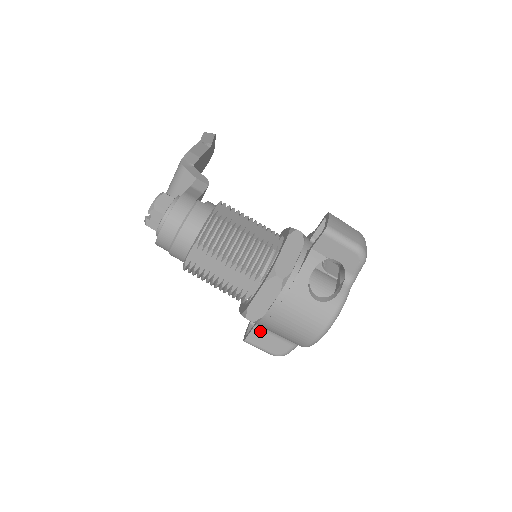
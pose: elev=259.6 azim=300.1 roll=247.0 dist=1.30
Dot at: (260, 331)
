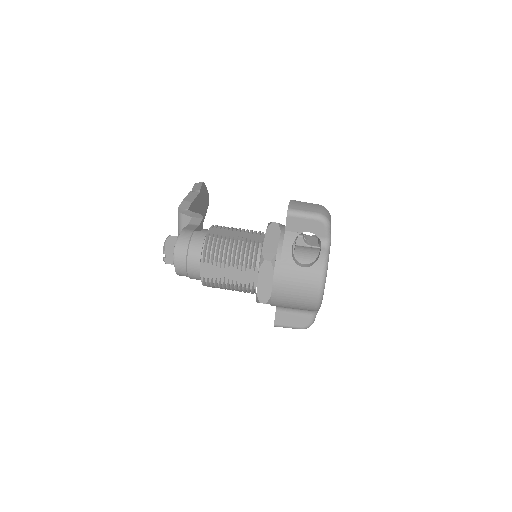
Dot at: (282, 313)
